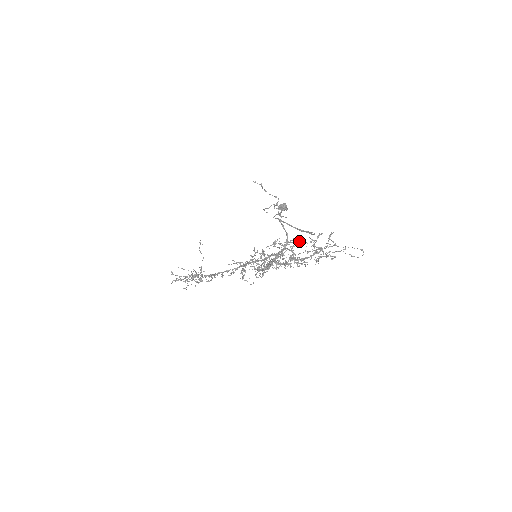
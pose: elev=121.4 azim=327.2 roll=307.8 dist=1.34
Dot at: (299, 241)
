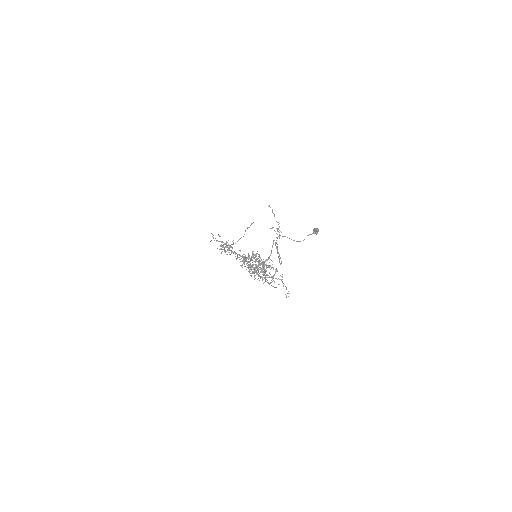
Dot at: occluded
